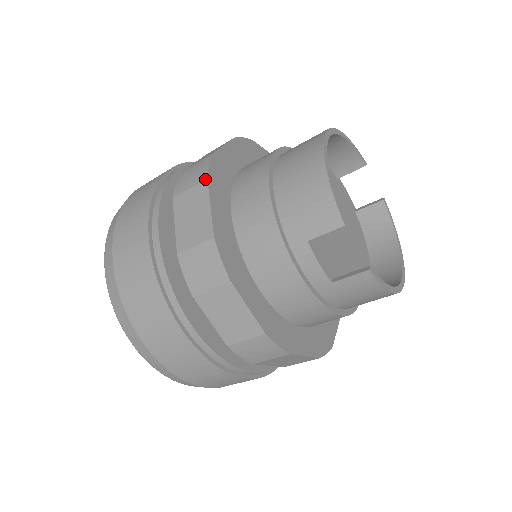
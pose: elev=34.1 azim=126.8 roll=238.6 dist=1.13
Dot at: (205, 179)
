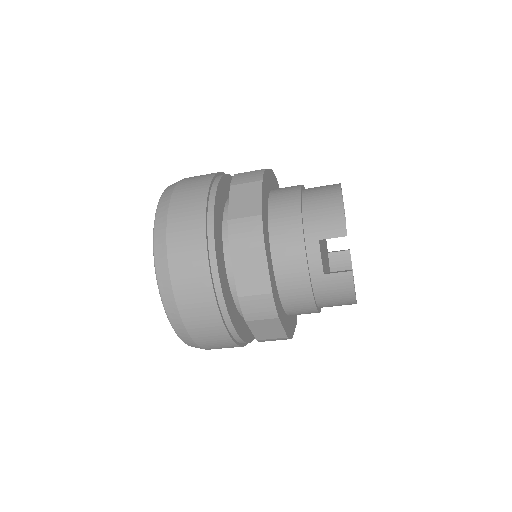
Dot at: (261, 180)
